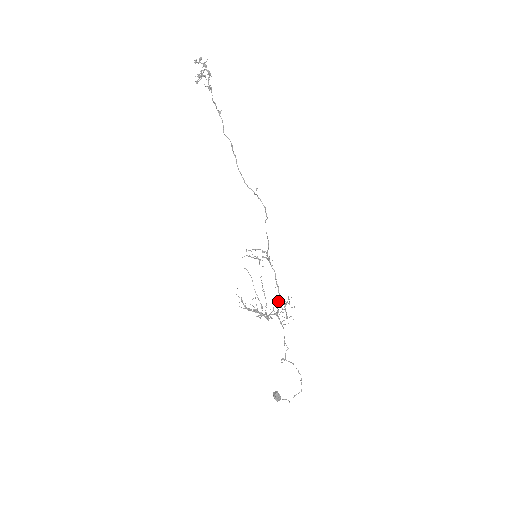
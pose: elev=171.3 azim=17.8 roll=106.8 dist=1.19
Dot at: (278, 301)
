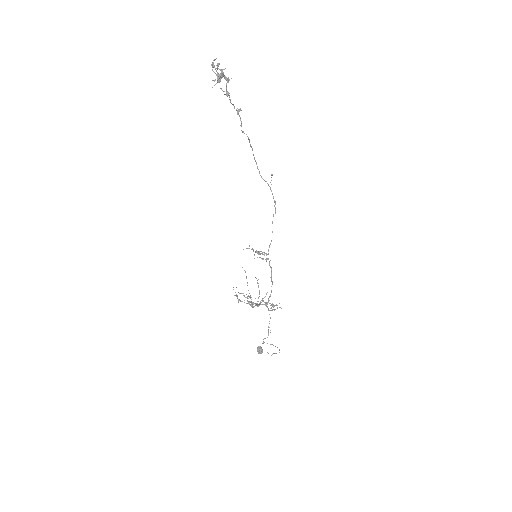
Dot at: (270, 294)
